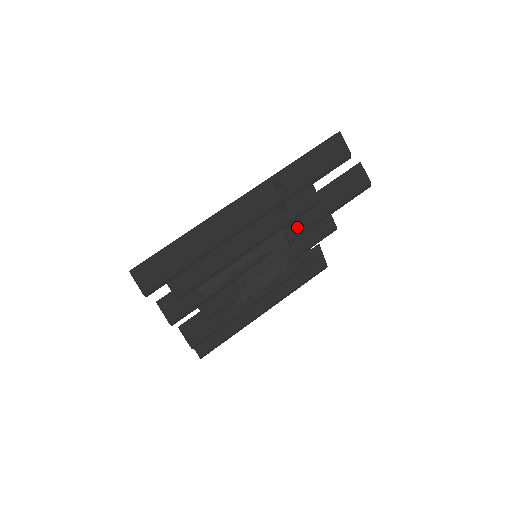
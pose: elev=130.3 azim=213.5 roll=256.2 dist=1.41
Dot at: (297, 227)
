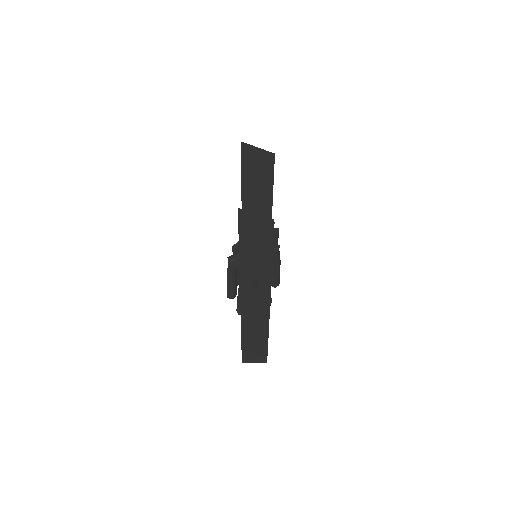
Dot at: occluded
